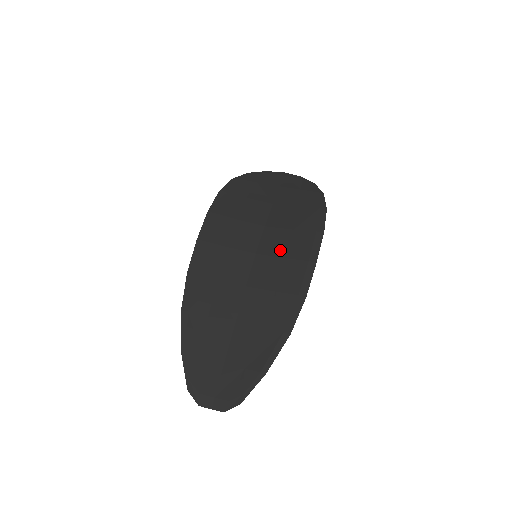
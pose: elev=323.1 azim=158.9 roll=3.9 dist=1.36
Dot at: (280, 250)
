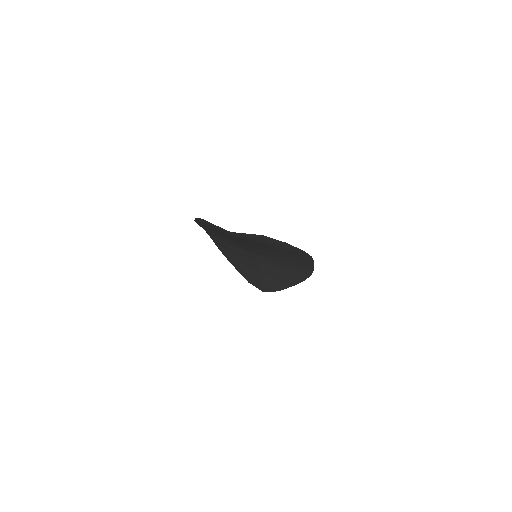
Dot at: occluded
